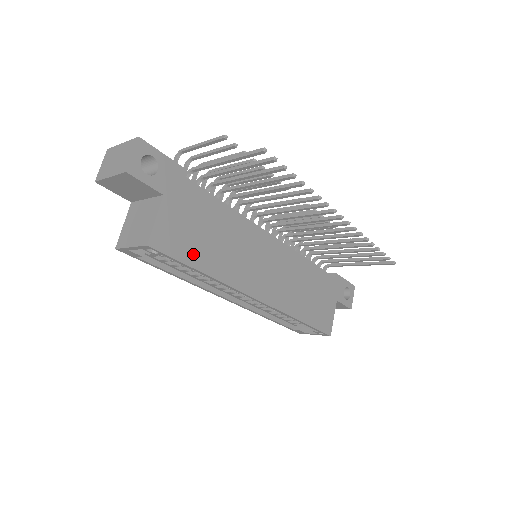
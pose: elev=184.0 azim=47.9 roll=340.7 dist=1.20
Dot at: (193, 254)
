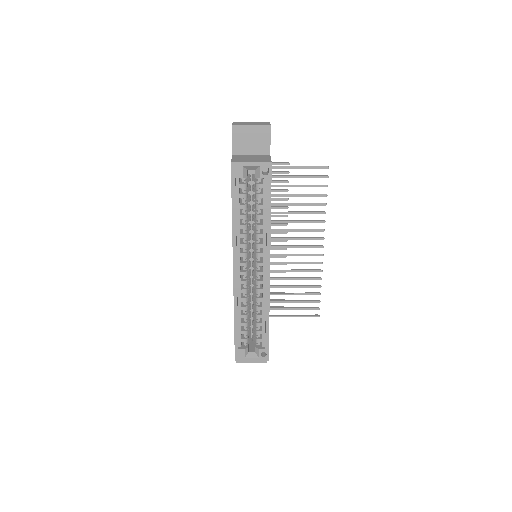
Dot at: occluded
